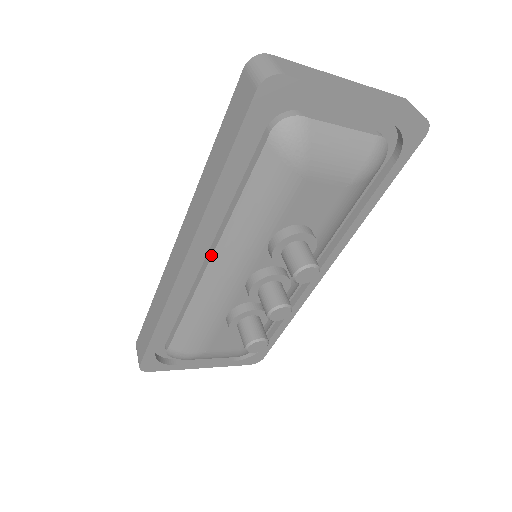
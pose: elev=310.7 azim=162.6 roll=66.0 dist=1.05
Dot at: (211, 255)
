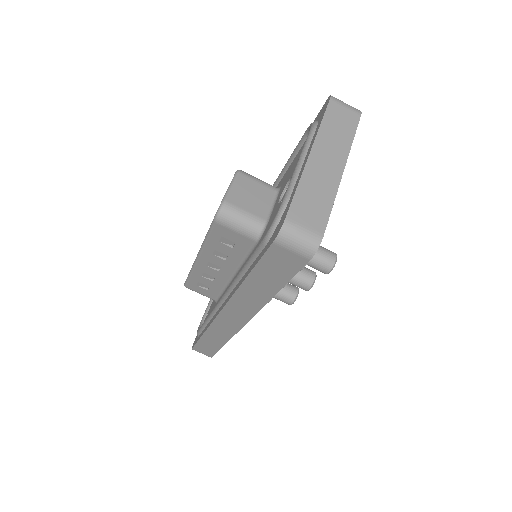
Dot at: occluded
